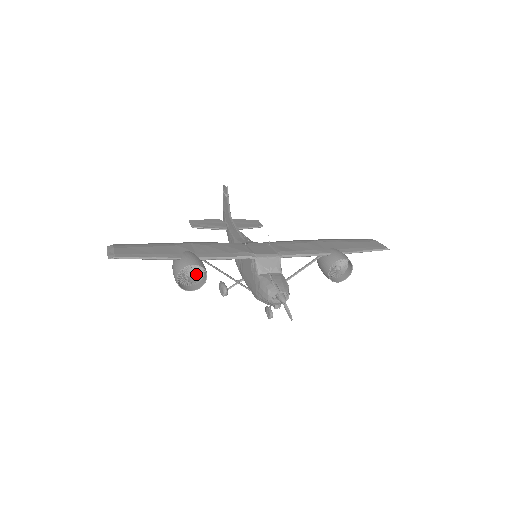
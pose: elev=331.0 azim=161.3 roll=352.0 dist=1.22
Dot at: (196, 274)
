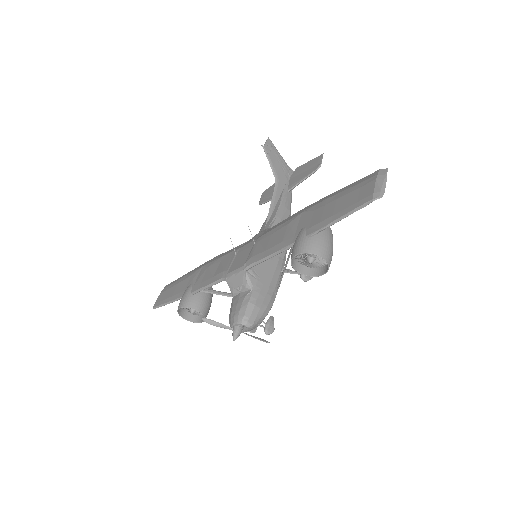
Dot at: occluded
